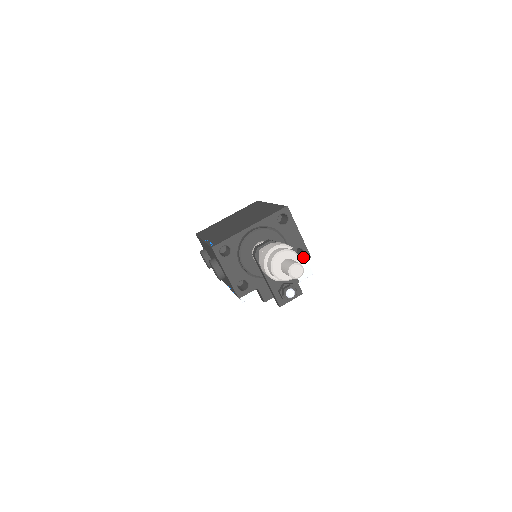
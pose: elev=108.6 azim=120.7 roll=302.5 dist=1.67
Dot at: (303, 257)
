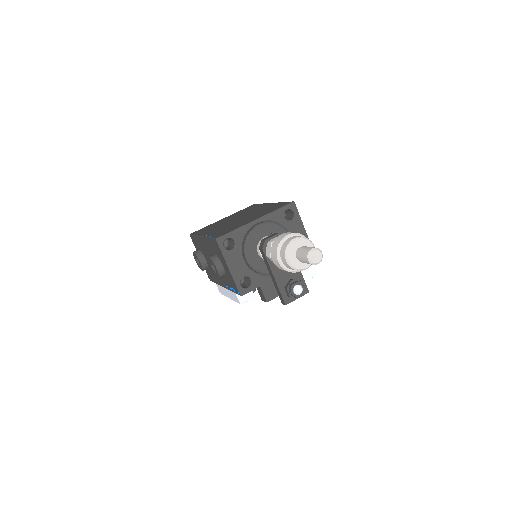
Dot at: occluded
